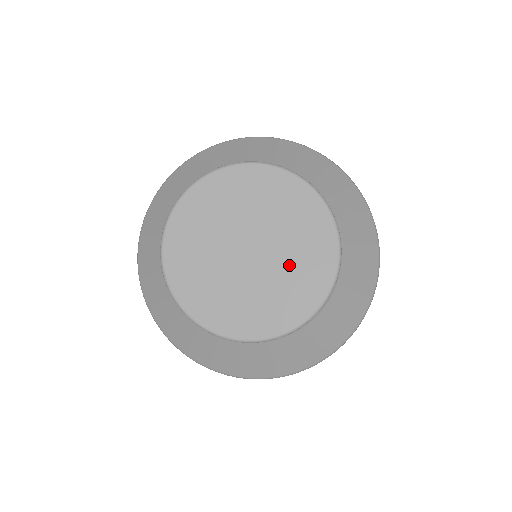
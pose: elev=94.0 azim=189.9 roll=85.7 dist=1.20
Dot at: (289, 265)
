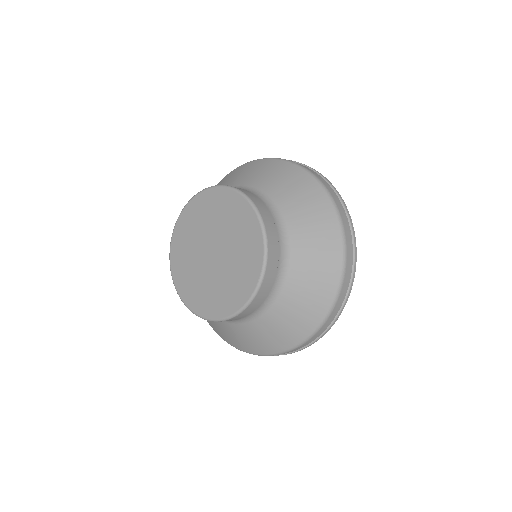
Dot at: (211, 284)
